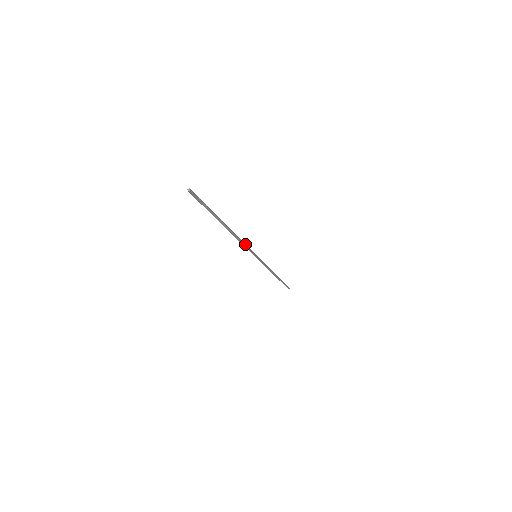
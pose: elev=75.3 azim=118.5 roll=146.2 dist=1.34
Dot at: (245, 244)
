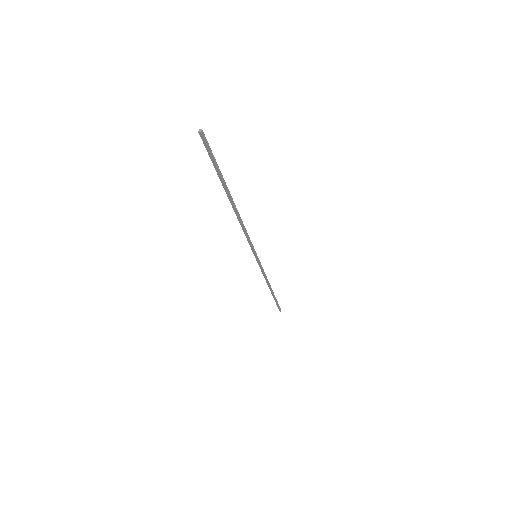
Dot at: (247, 235)
